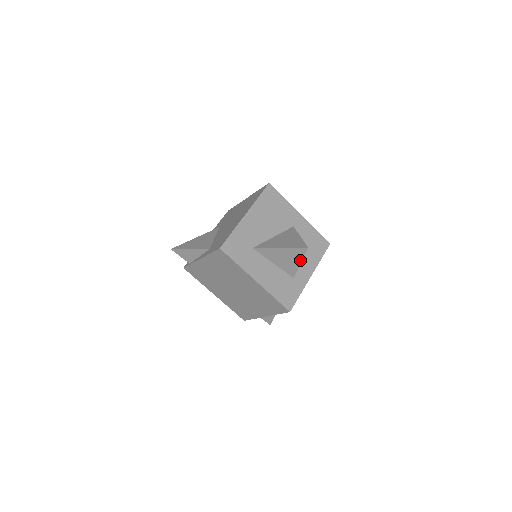
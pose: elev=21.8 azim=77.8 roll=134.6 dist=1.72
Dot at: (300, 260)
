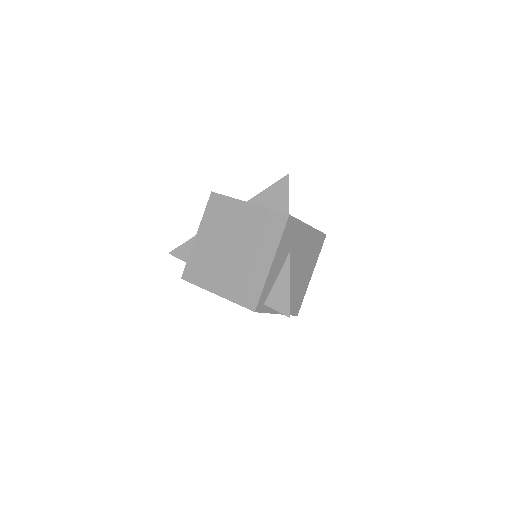
Dot at: (288, 192)
